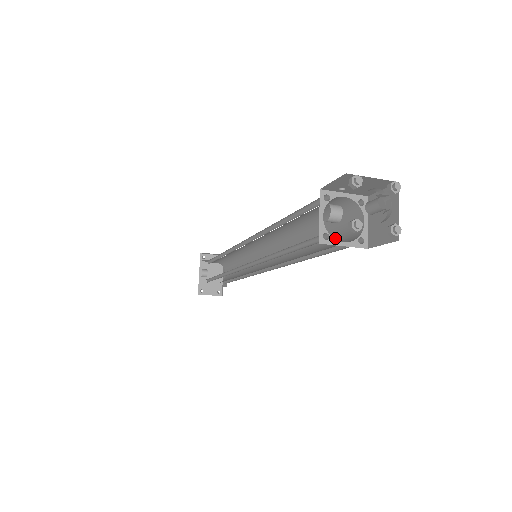
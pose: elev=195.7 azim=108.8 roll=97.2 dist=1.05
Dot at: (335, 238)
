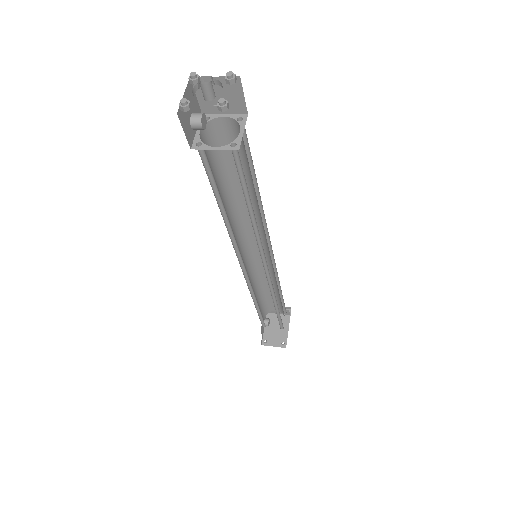
Dot at: occluded
